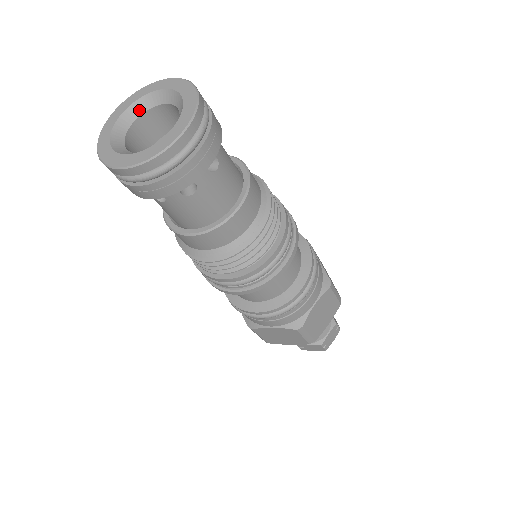
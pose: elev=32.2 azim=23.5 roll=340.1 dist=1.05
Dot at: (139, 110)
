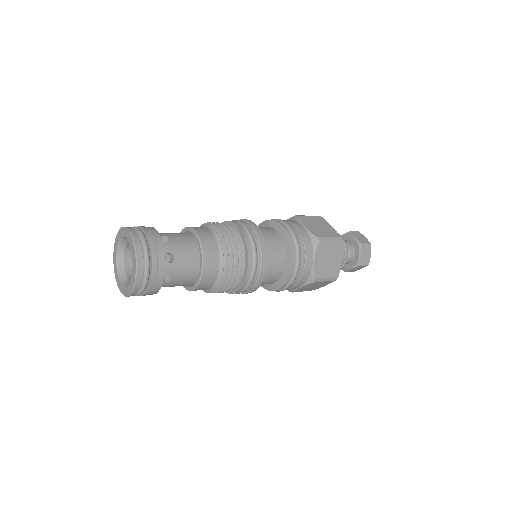
Dot at: (121, 251)
